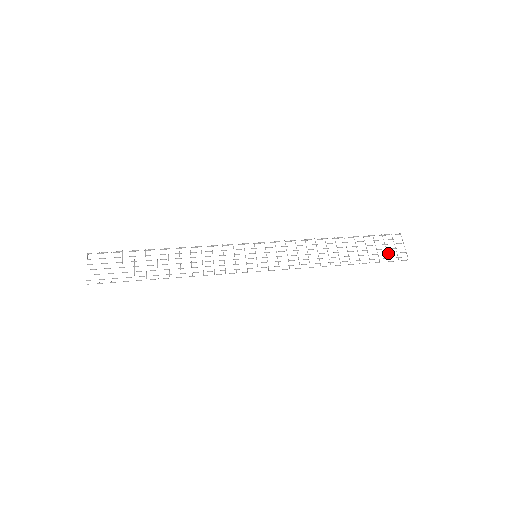
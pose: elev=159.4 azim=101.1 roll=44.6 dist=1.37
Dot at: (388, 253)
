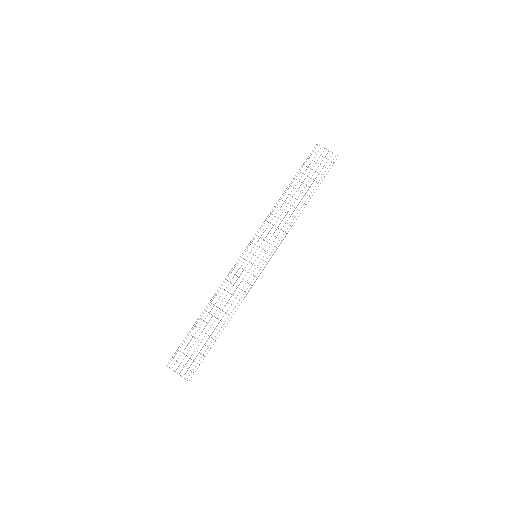
Dot at: occluded
